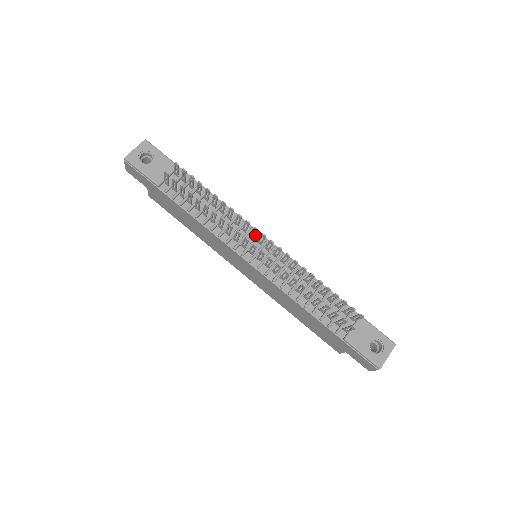
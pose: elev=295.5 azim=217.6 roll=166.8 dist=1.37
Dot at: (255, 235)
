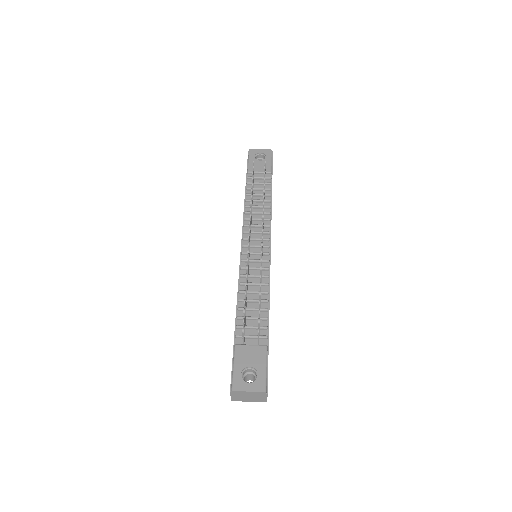
Dot at: (266, 238)
